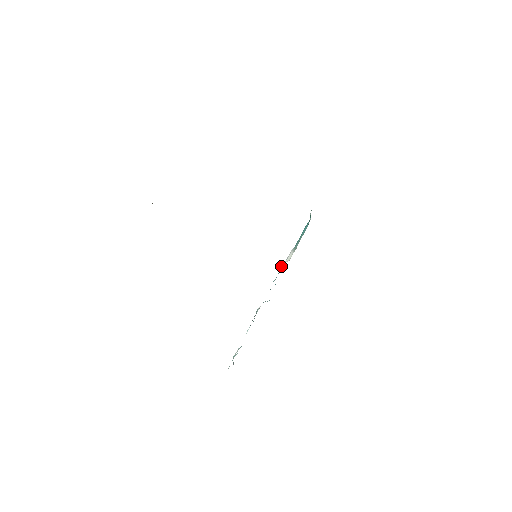
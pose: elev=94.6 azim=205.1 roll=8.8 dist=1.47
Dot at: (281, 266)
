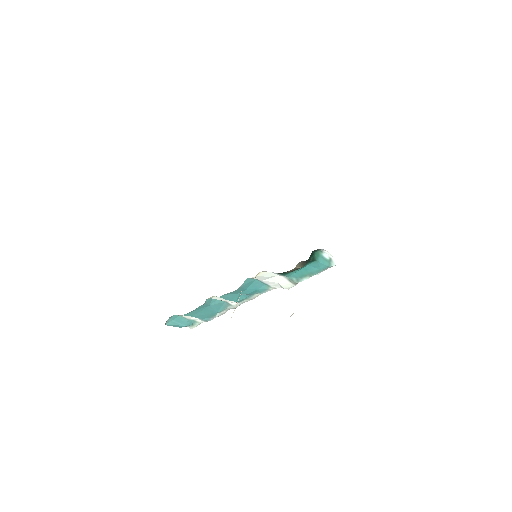
Dot at: (270, 285)
